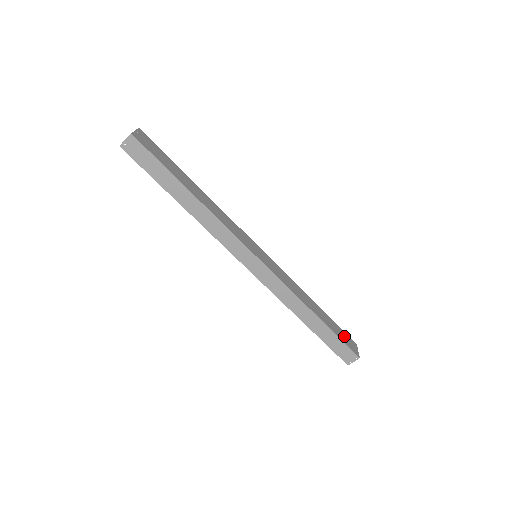
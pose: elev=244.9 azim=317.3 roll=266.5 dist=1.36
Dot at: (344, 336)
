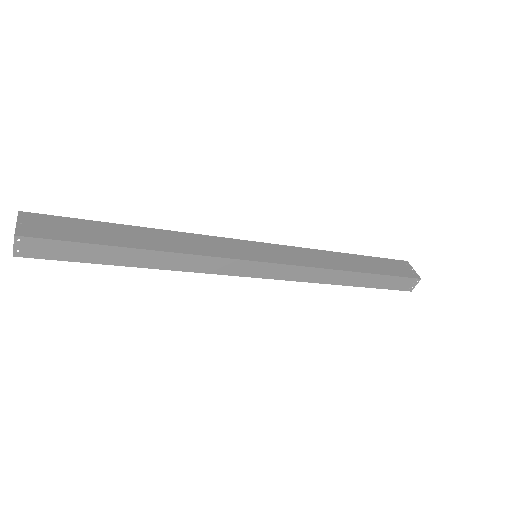
Dot at: (393, 266)
